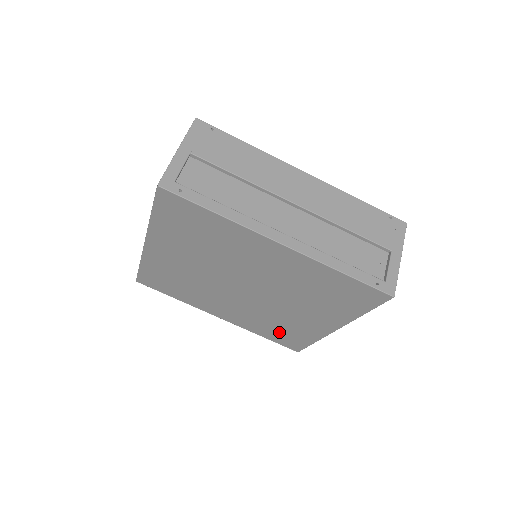
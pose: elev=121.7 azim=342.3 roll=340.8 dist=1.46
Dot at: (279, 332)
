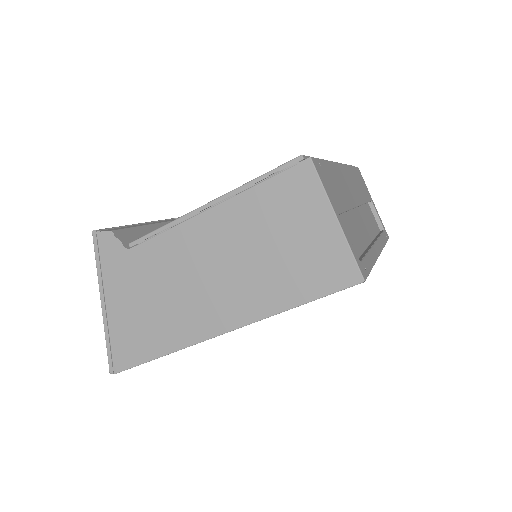
Dot at: occluded
